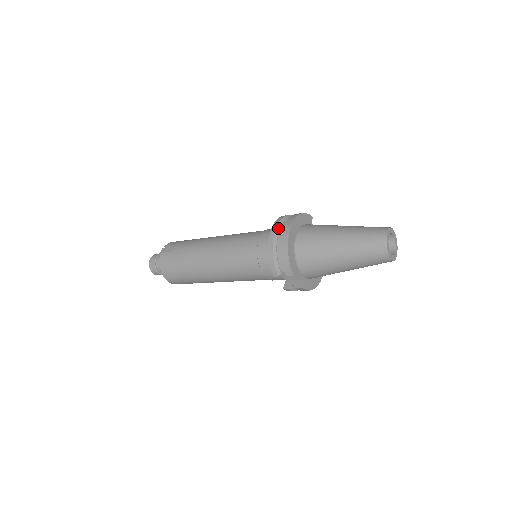
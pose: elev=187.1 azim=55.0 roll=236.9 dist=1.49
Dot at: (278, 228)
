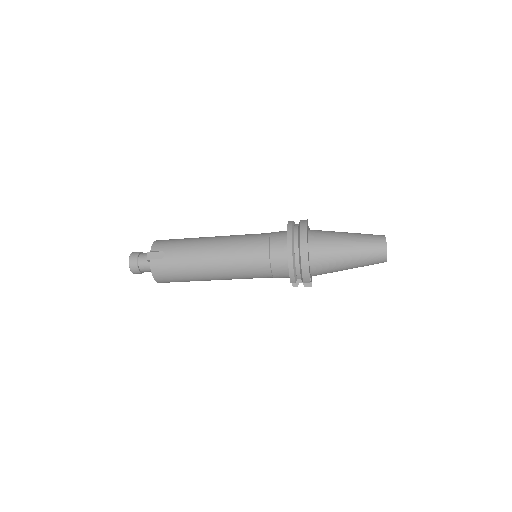
Dot at: (293, 243)
